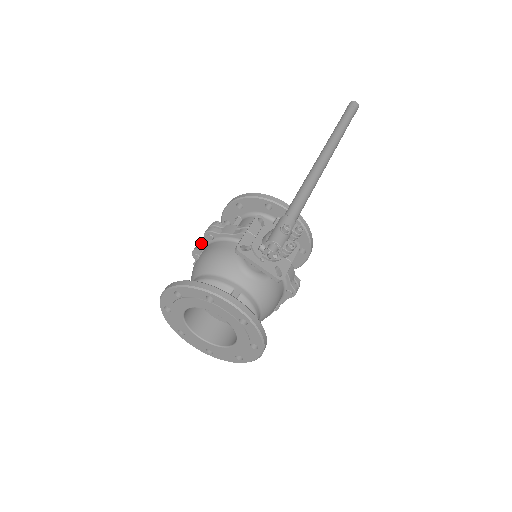
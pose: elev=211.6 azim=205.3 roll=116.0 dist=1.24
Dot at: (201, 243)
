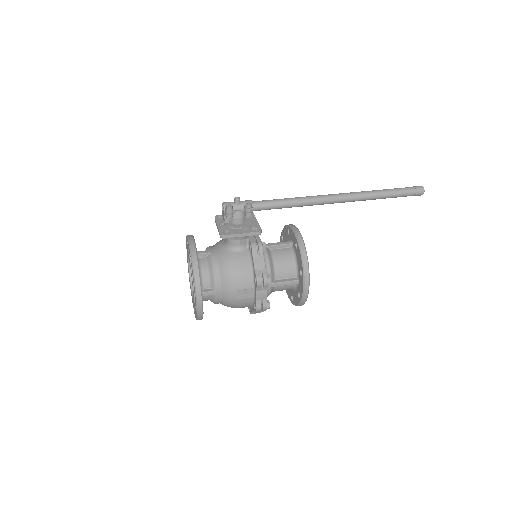
Dot at: occluded
